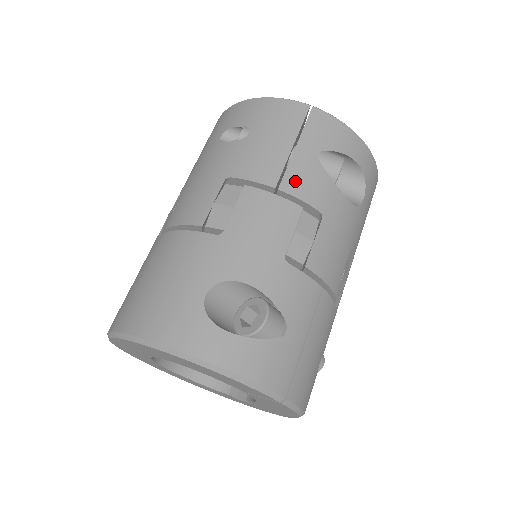
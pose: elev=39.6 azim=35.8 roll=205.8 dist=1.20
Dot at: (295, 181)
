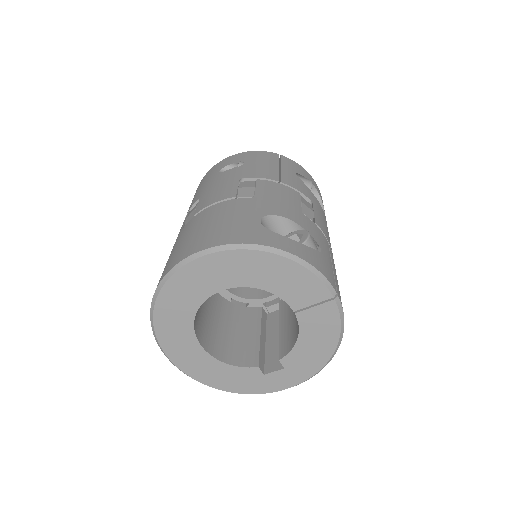
Dot at: (289, 181)
